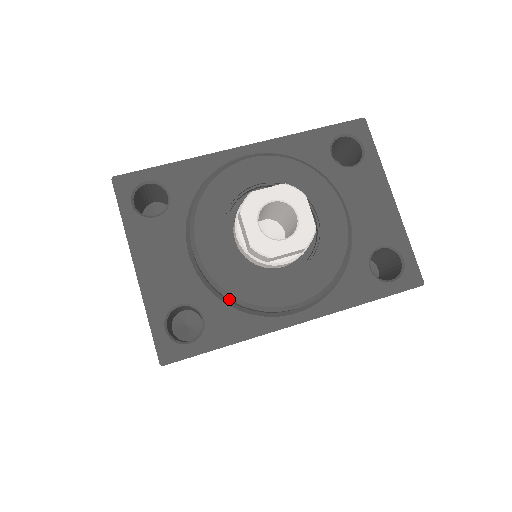
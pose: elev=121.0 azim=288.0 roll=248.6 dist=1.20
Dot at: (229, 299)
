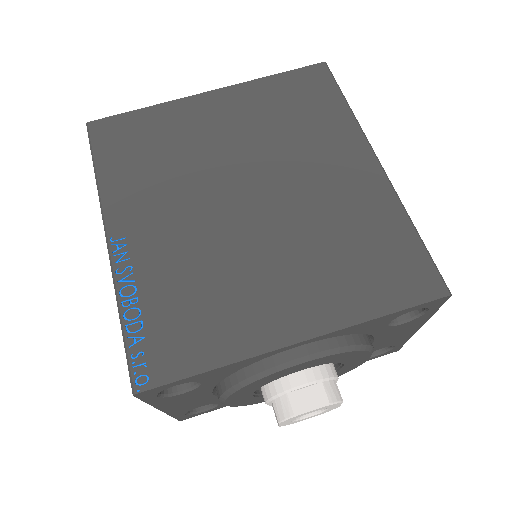
Dot at: occluded
